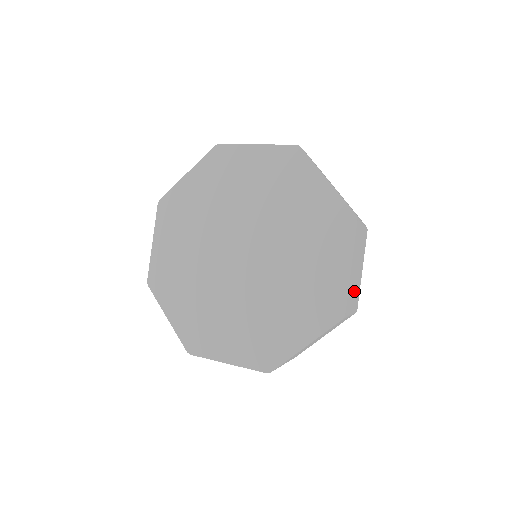
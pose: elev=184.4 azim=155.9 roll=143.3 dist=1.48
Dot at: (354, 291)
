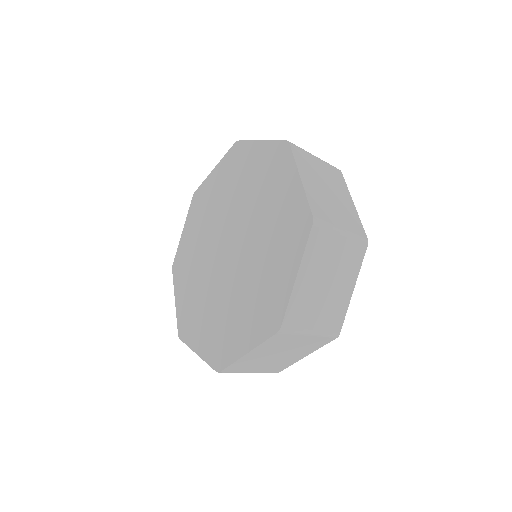
Dot at: (319, 308)
